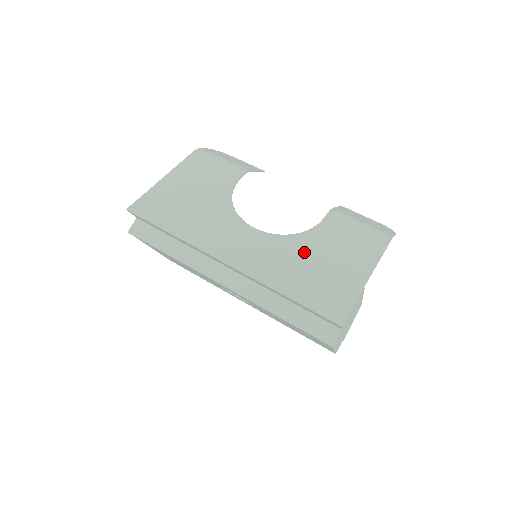
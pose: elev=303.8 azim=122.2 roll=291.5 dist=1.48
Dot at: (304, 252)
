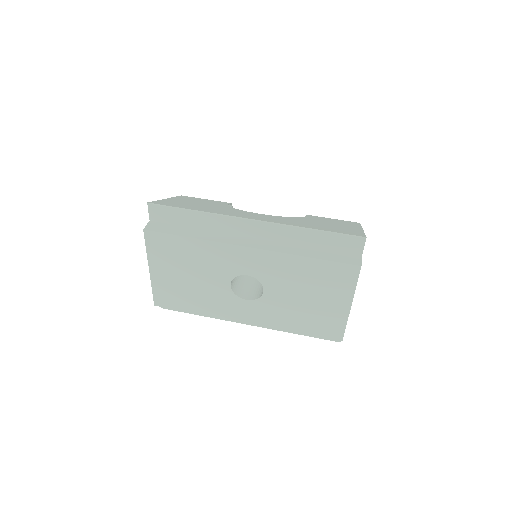
Dot at: (307, 221)
